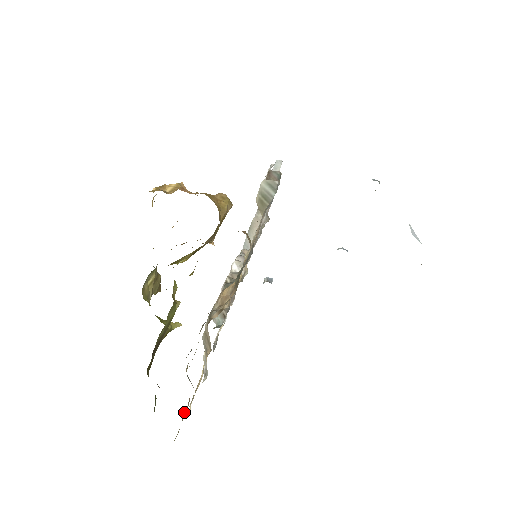
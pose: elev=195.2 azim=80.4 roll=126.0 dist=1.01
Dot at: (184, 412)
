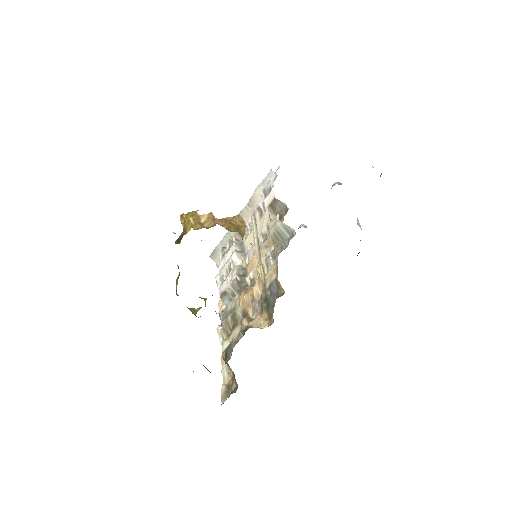
Dot at: (229, 387)
